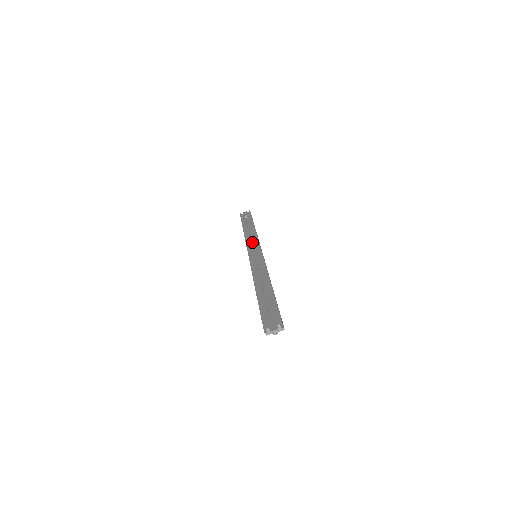
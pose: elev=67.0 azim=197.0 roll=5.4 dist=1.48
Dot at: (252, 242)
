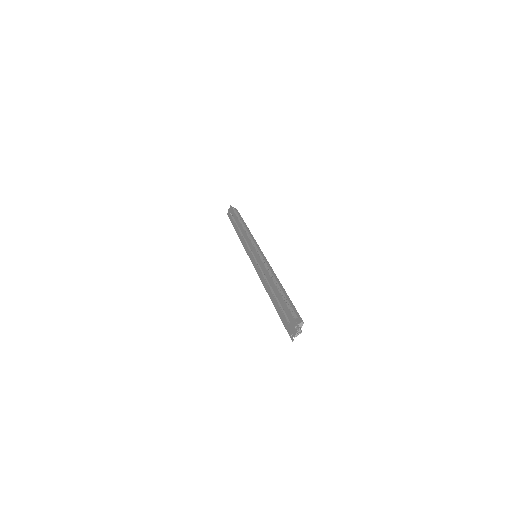
Dot at: occluded
